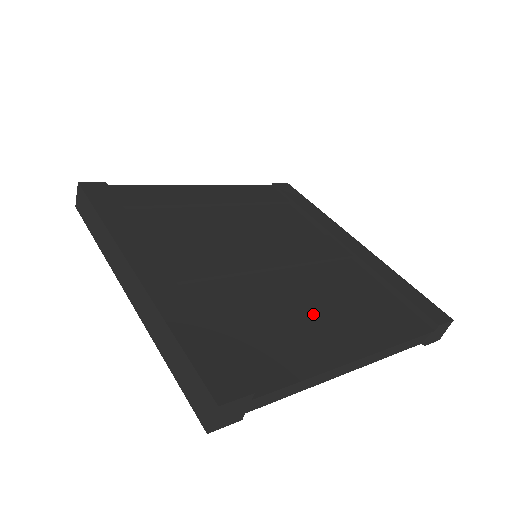
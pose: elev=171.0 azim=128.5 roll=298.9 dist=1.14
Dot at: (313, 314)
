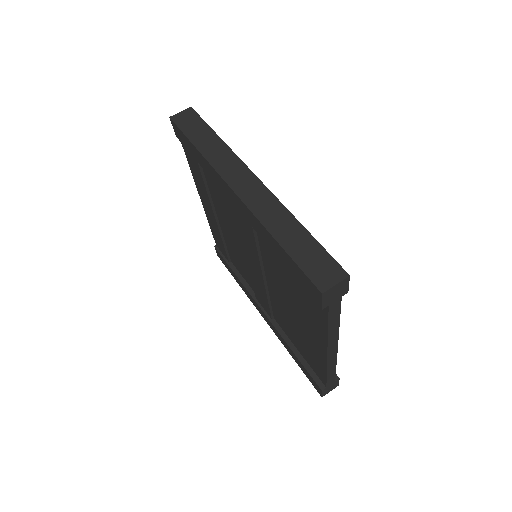
Dot at: occluded
